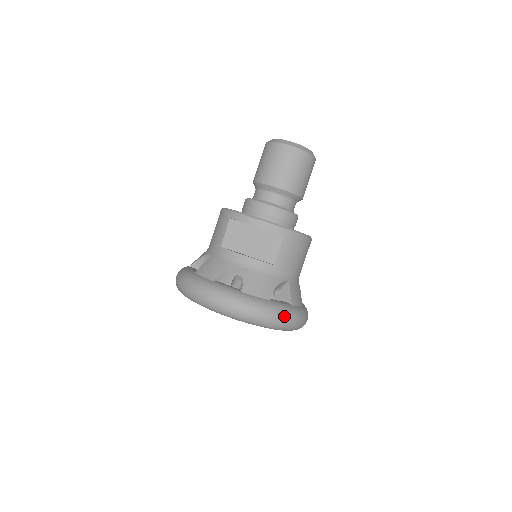
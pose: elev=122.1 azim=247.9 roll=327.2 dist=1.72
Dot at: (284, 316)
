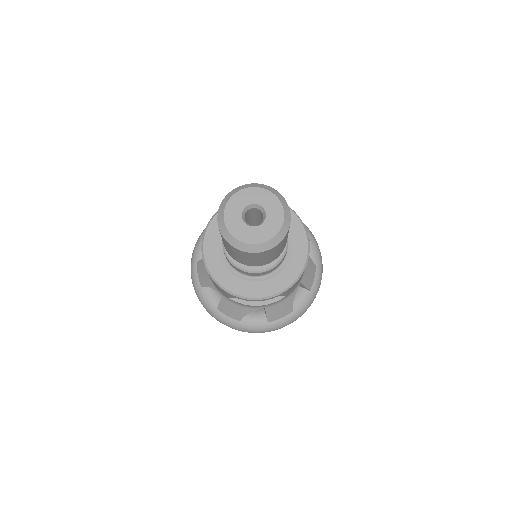
Dot at: occluded
